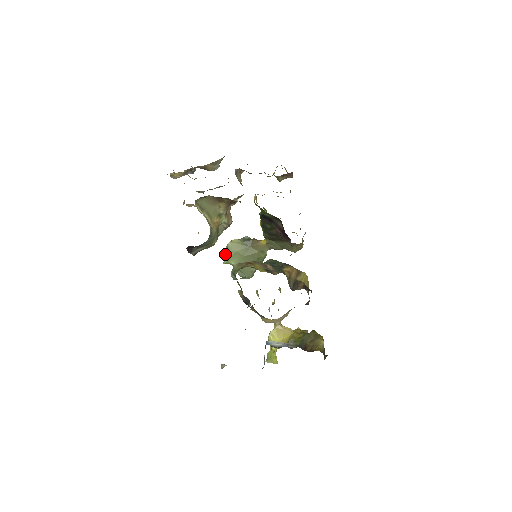
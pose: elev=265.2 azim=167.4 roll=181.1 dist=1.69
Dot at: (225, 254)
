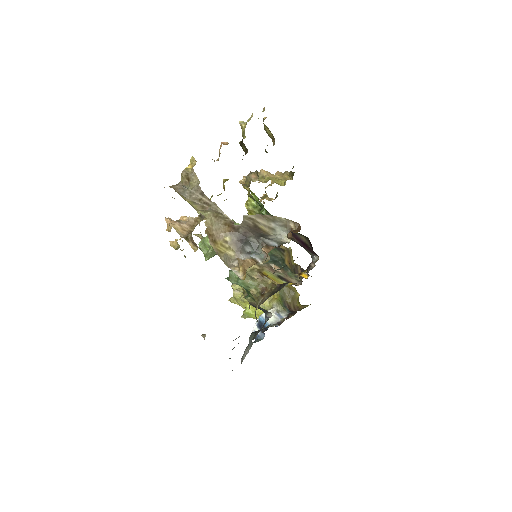
Dot at: (210, 254)
